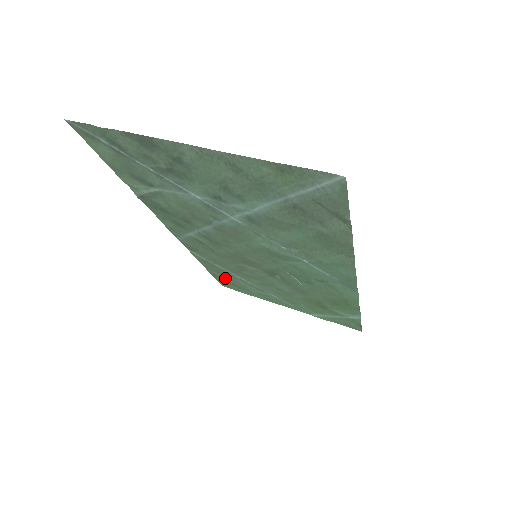
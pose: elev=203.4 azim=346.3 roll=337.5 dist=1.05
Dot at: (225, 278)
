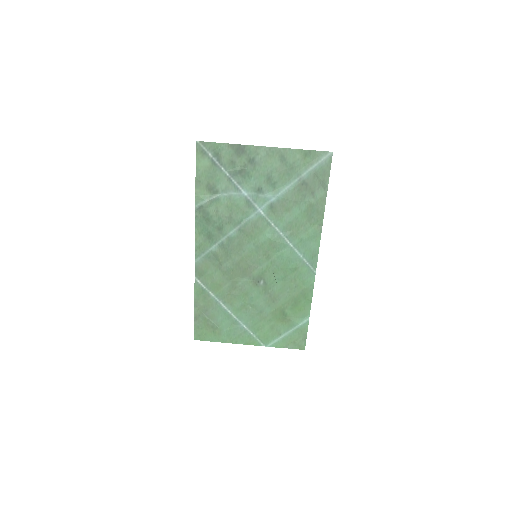
Dot at: (207, 317)
